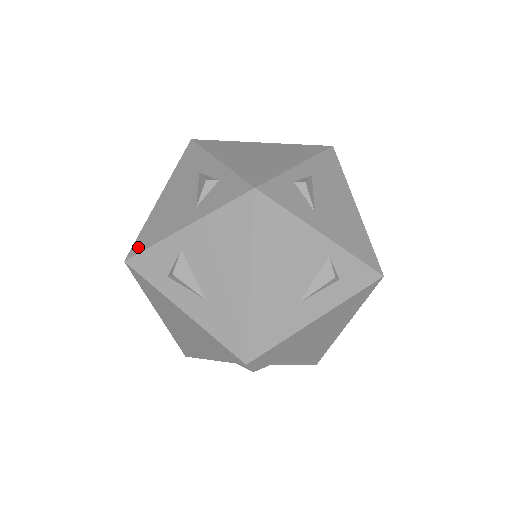
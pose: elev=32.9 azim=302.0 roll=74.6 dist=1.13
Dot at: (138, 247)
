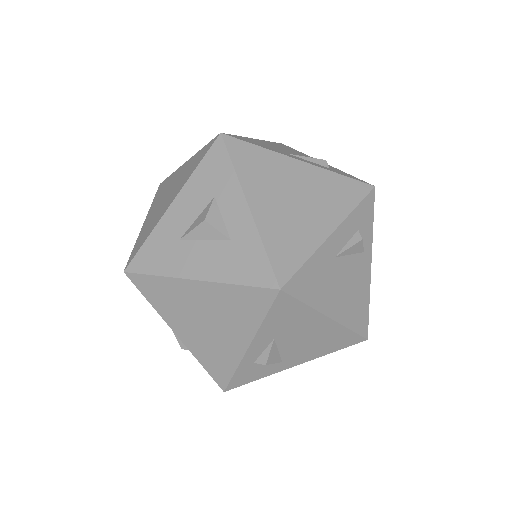
Dot at: occluded
